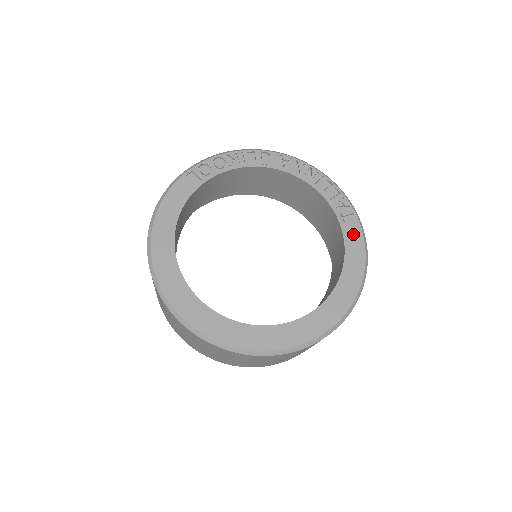
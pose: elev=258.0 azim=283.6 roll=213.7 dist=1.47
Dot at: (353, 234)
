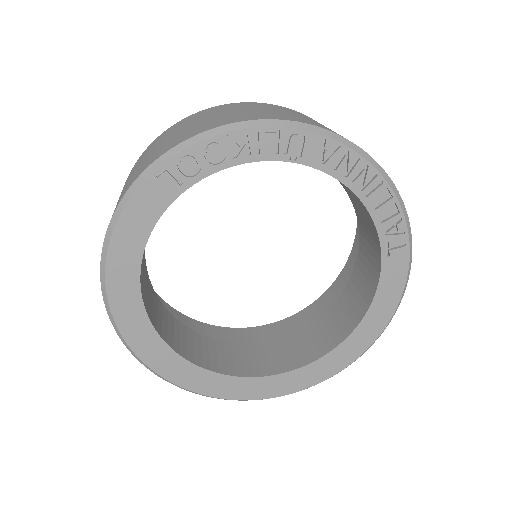
Dot at: (394, 273)
